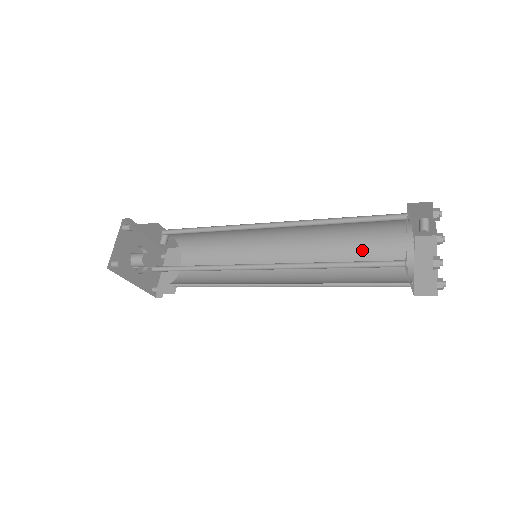
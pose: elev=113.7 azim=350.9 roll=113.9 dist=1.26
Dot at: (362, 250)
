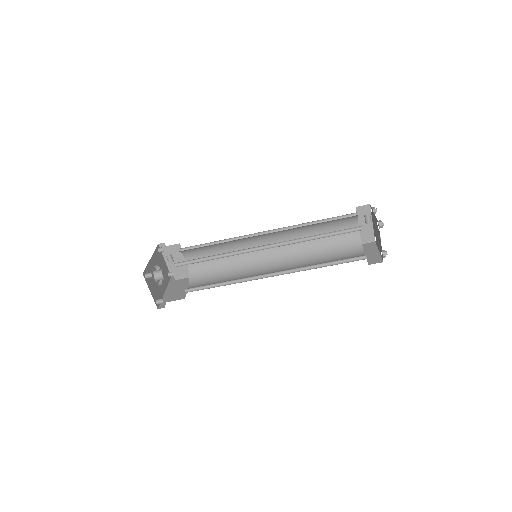
Dot at: (324, 226)
